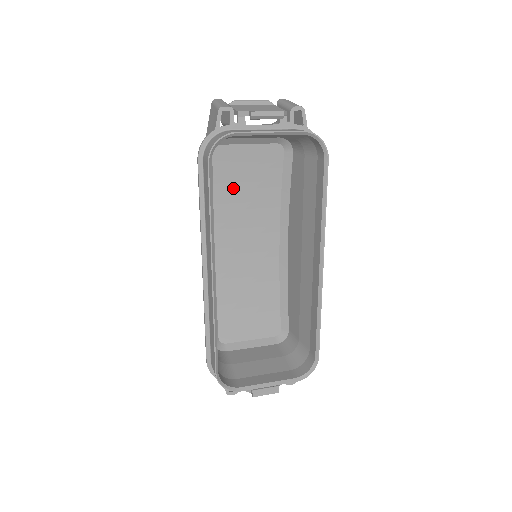
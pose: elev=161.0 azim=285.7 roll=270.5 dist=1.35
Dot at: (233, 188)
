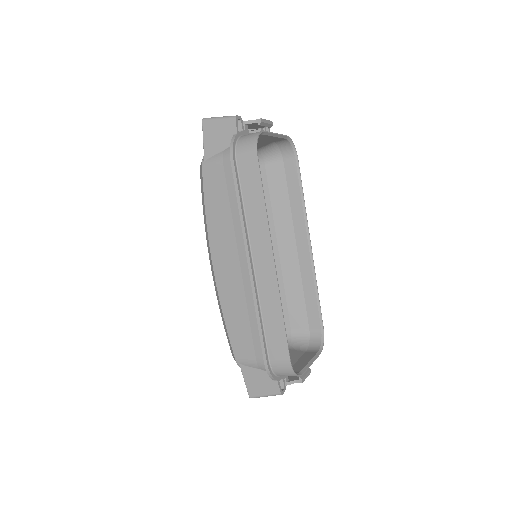
Dot at: occluded
